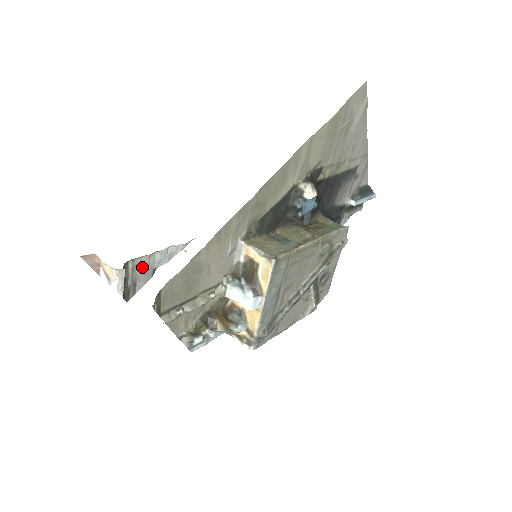
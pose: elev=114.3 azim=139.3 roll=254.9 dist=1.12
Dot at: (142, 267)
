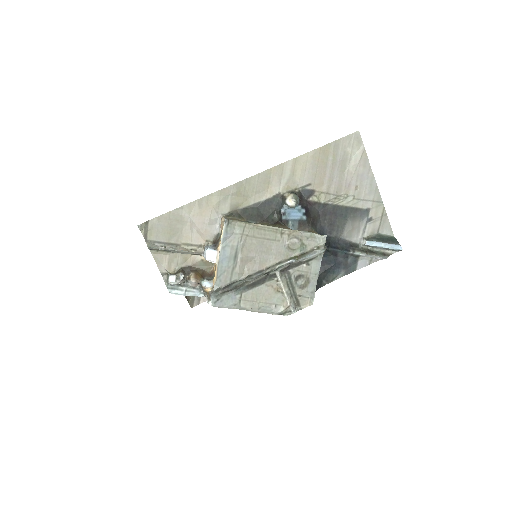
Dot at: occluded
